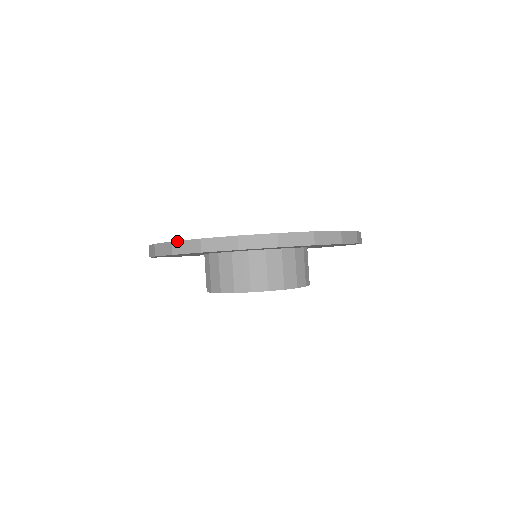
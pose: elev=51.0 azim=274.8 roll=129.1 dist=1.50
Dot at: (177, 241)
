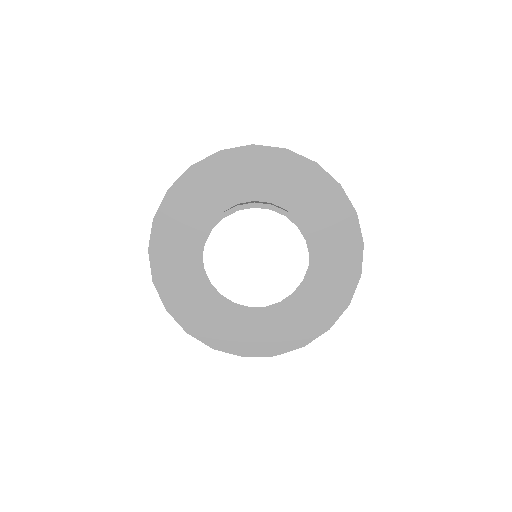
Dot at: occluded
